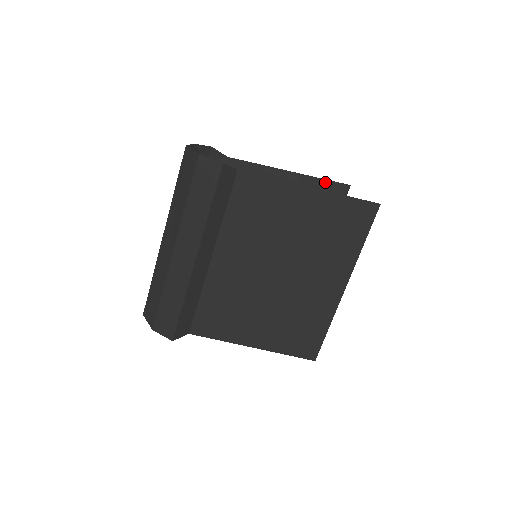
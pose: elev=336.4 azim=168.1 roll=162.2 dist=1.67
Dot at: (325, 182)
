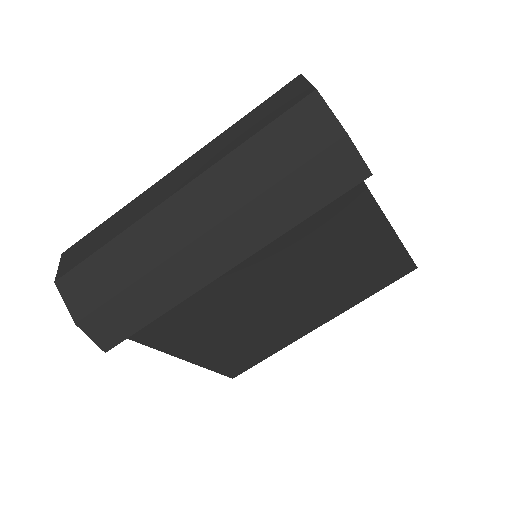
Dot at: occluded
